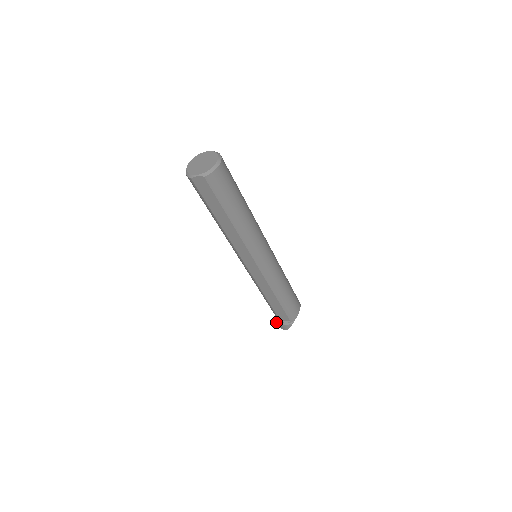
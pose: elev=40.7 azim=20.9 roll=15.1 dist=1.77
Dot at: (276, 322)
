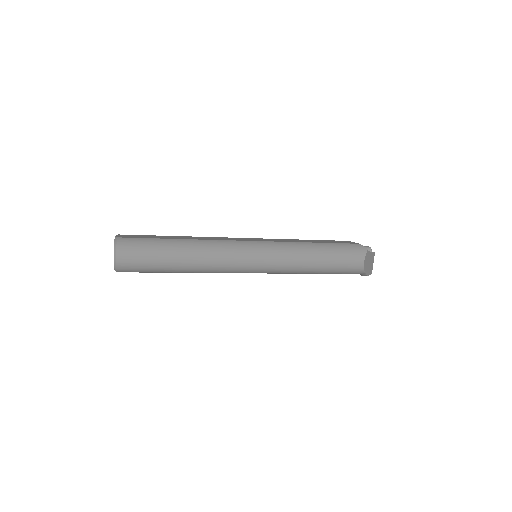
Dot at: occluded
